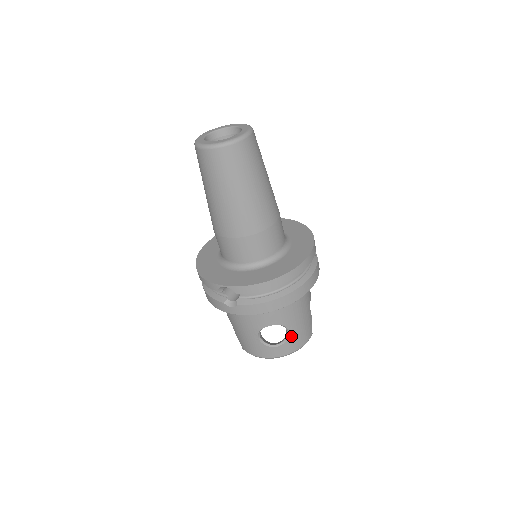
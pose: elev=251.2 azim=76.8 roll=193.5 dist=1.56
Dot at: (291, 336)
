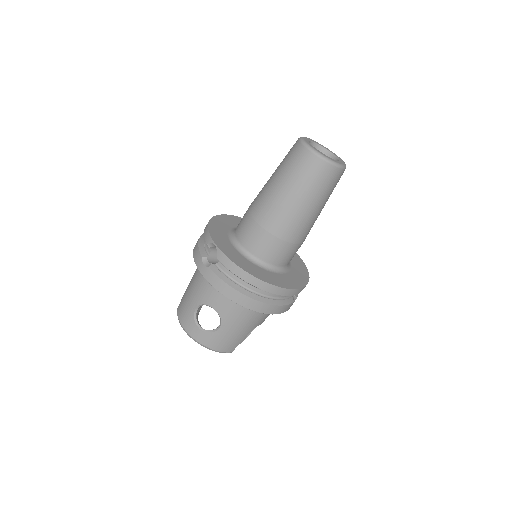
Dot at: (218, 333)
